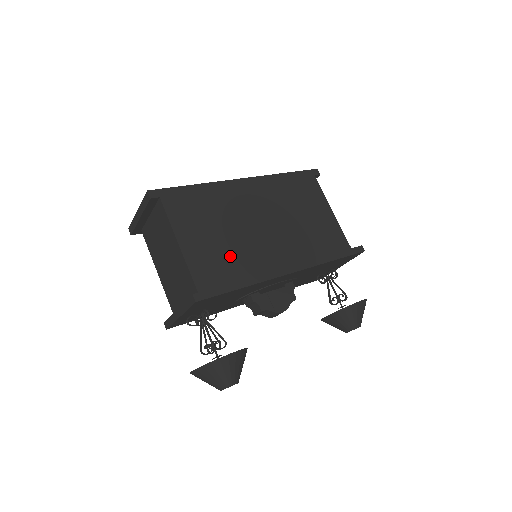
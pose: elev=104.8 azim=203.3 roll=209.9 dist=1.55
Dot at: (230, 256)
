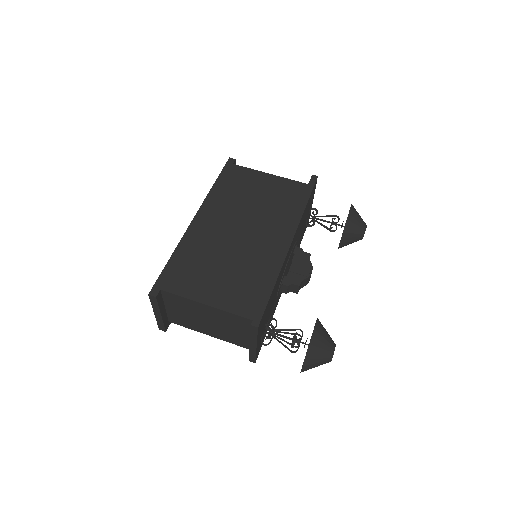
Dot at: (244, 276)
